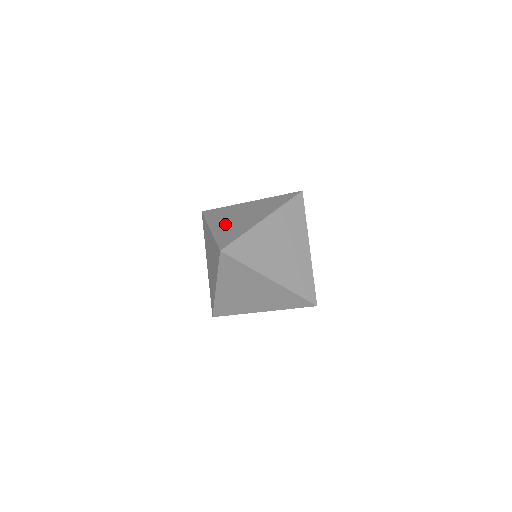
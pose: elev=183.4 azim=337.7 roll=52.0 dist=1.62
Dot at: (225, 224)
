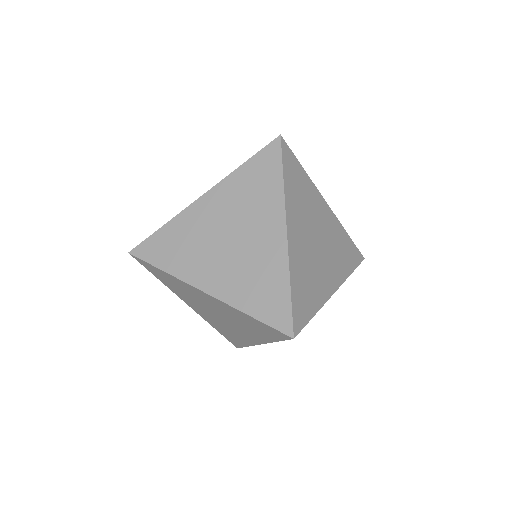
Dot at: occluded
